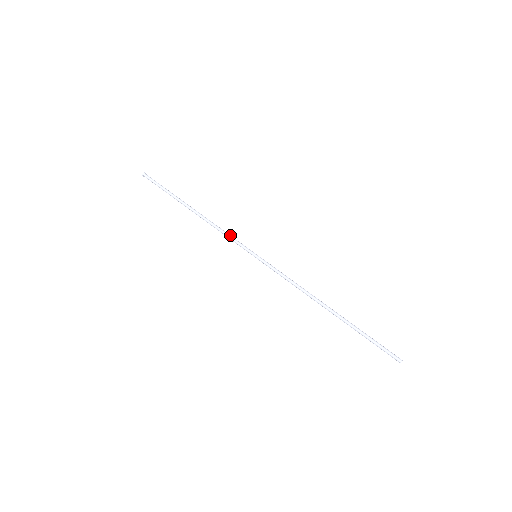
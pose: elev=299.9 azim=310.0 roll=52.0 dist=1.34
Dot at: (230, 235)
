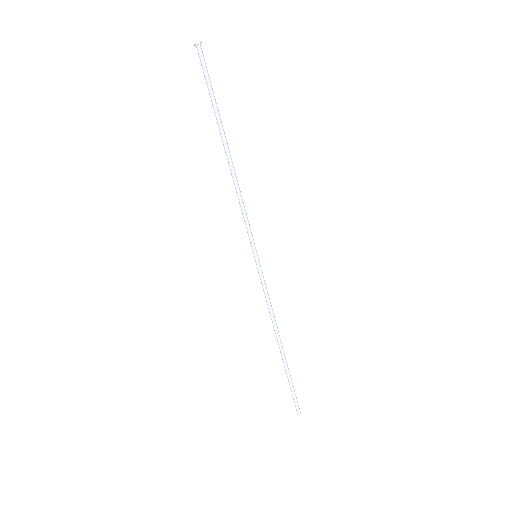
Dot at: (246, 215)
